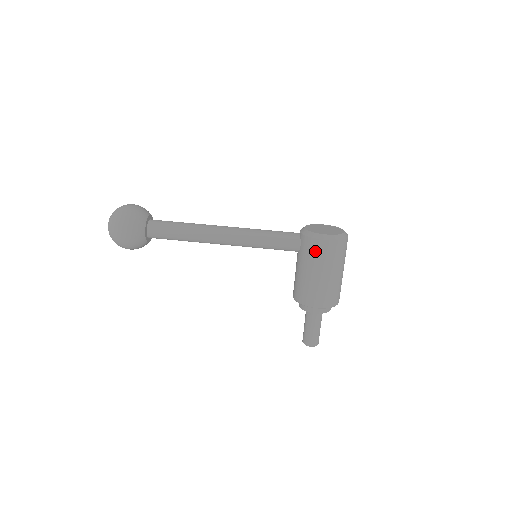
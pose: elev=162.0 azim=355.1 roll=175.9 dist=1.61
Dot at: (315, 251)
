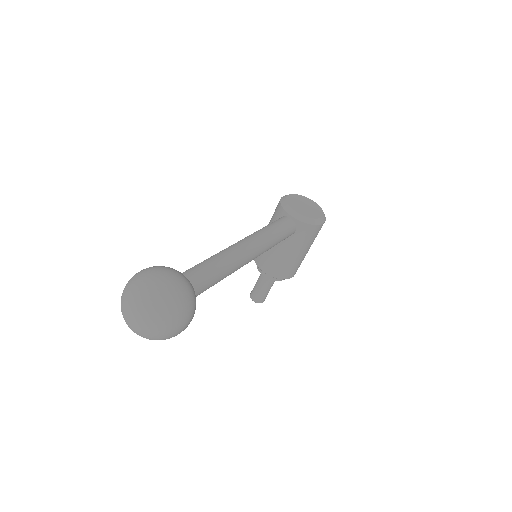
Dot at: (313, 235)
